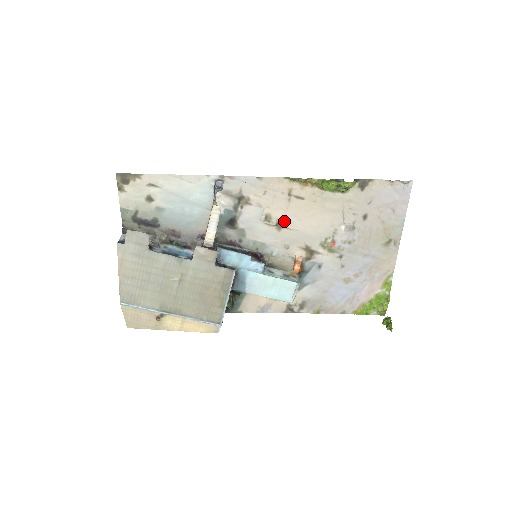
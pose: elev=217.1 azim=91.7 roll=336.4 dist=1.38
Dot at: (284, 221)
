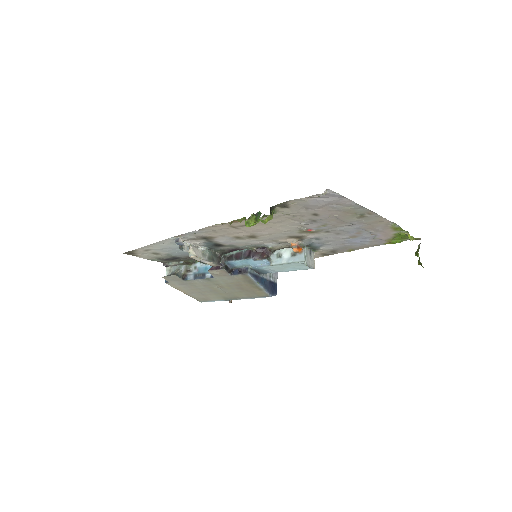
Dot at: (252, 235)
